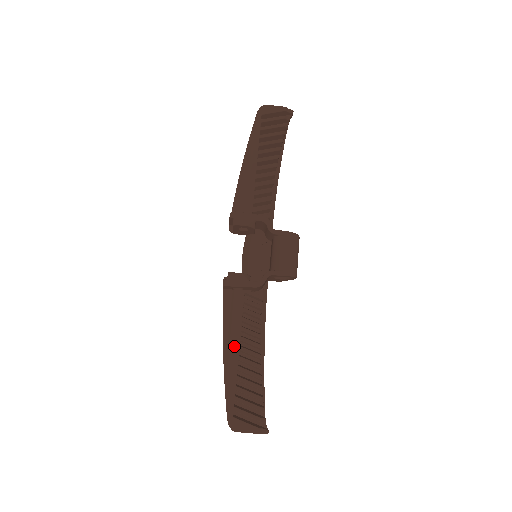
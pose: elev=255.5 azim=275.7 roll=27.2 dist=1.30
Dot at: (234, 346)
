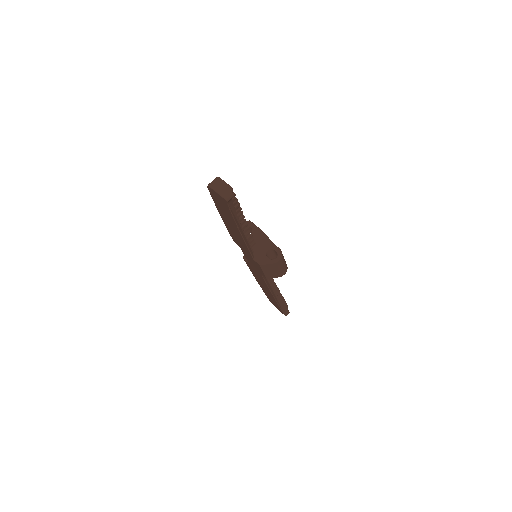
Dot at: occluded
